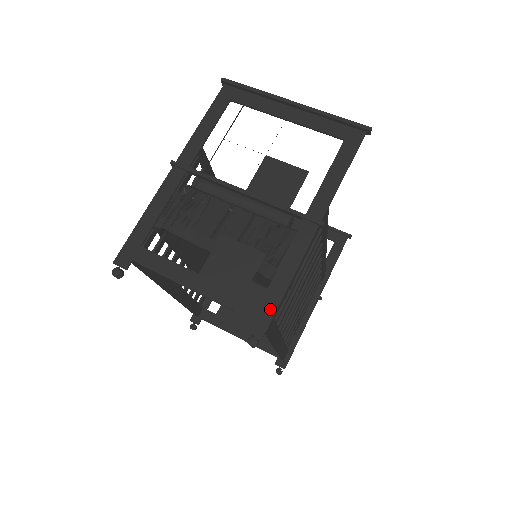
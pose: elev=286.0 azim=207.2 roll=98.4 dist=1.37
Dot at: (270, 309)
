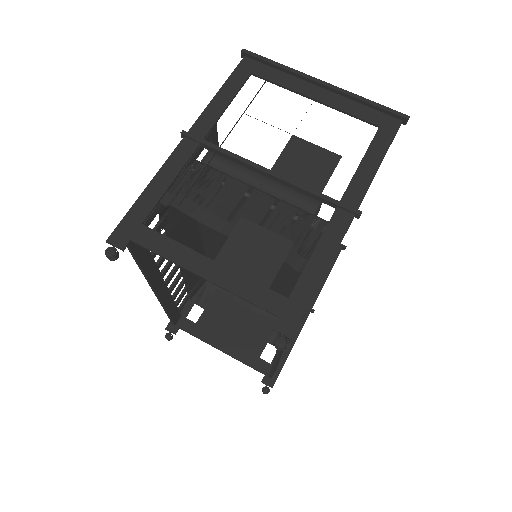
Dot at: (301, 306)
